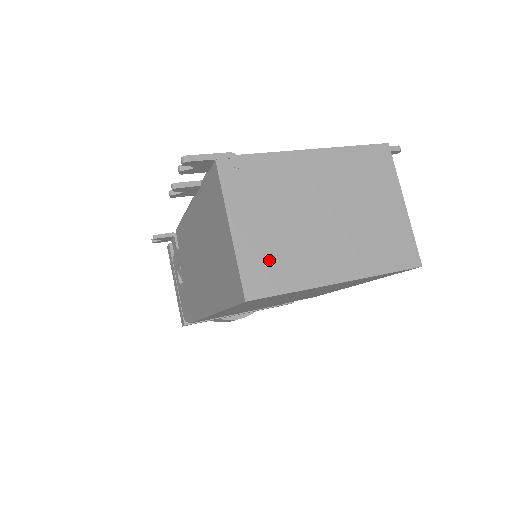
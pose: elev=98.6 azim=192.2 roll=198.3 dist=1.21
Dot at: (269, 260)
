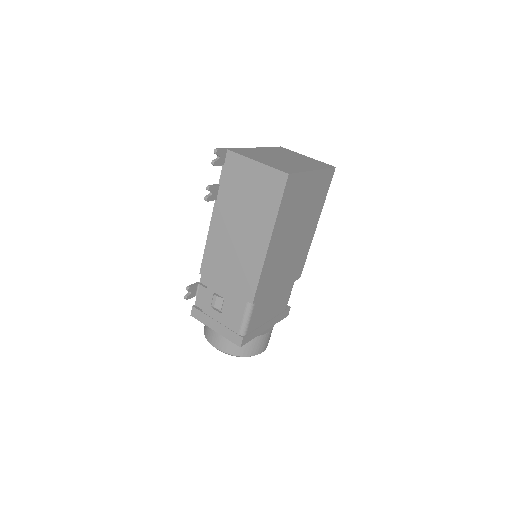
Dot at: (282, 166)
